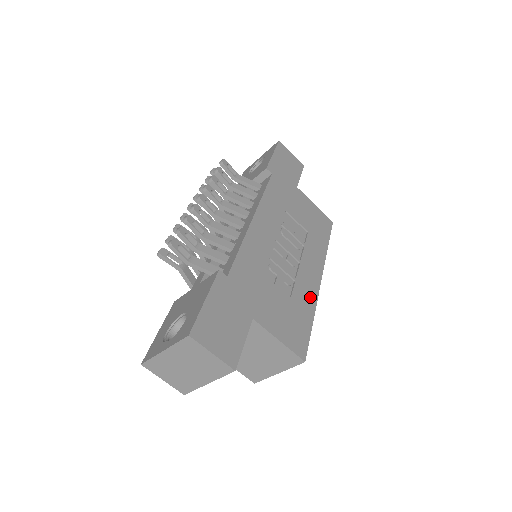
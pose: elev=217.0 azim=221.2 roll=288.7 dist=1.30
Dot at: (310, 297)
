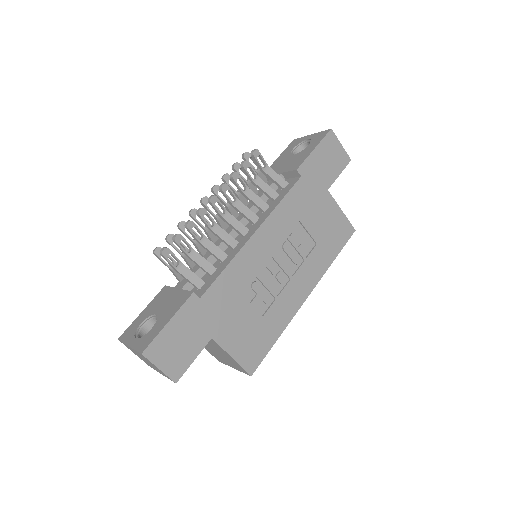
Dot at: (286, 315)
